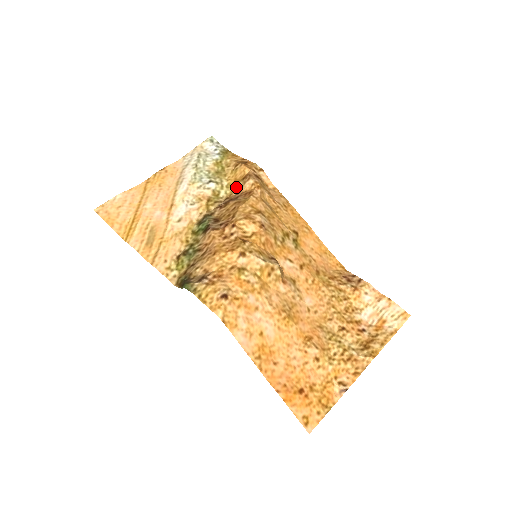
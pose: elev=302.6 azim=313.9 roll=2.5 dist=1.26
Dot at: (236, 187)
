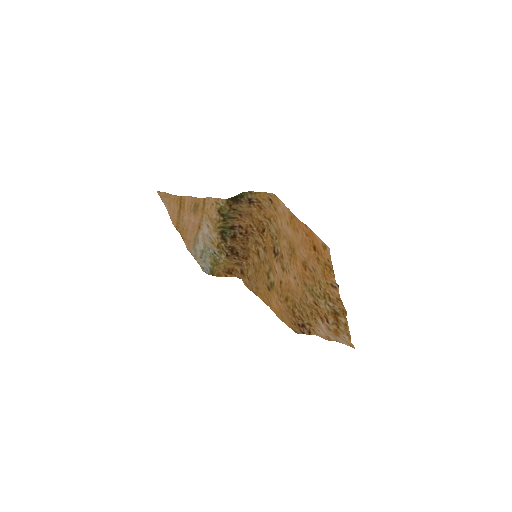
Dot at: (231, 262)
